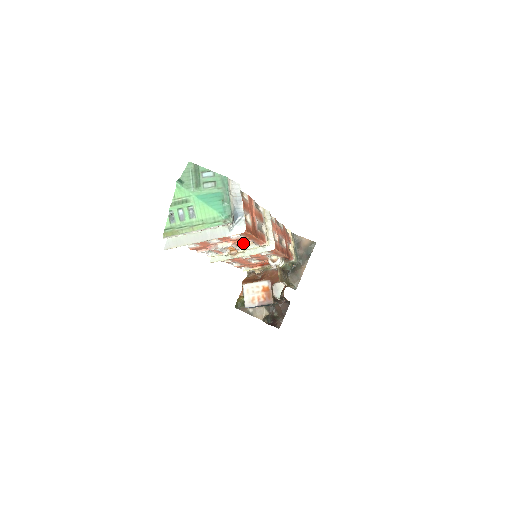
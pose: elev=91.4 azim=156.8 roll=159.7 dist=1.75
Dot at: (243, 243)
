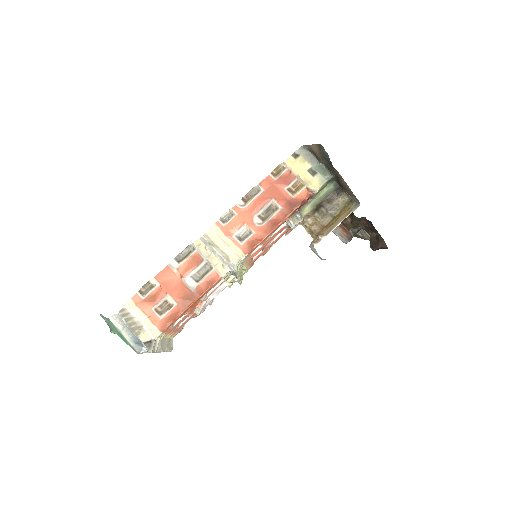
Dot at: occluded
